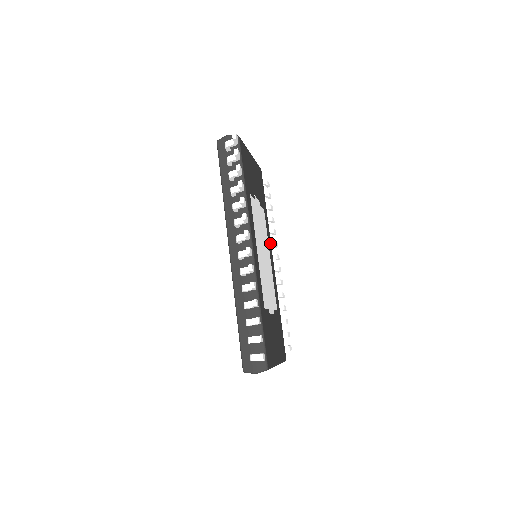
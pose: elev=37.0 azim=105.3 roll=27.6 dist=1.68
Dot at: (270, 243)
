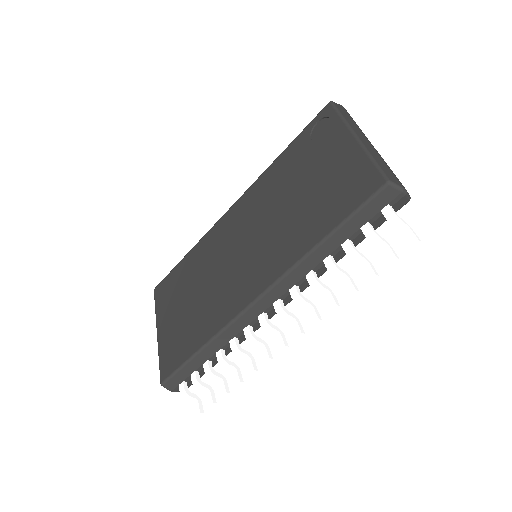
Dot at: occluded
